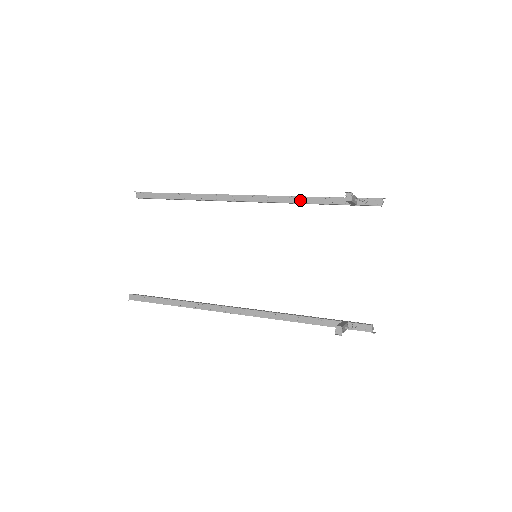
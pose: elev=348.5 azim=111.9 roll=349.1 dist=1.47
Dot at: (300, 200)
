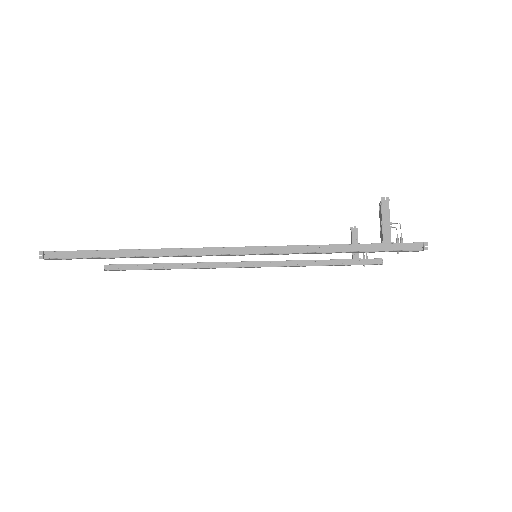
Dot at: (301, 260)
